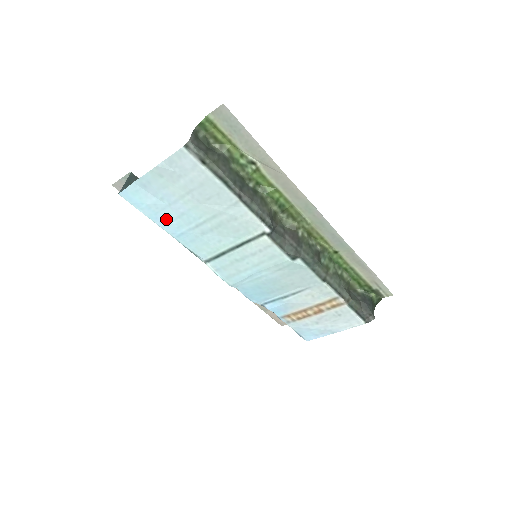
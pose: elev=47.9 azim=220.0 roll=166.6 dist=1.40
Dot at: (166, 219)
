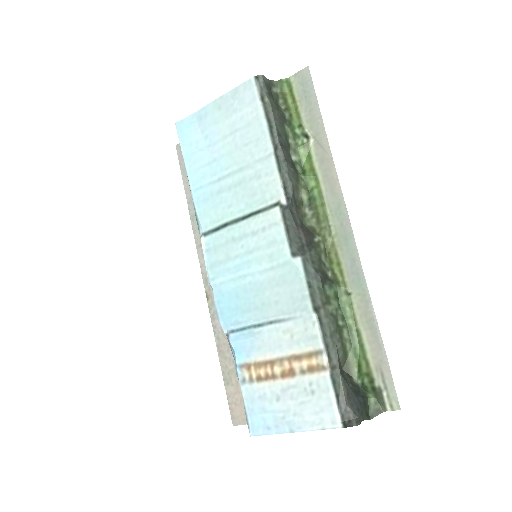
Dot at: (197, 164)
